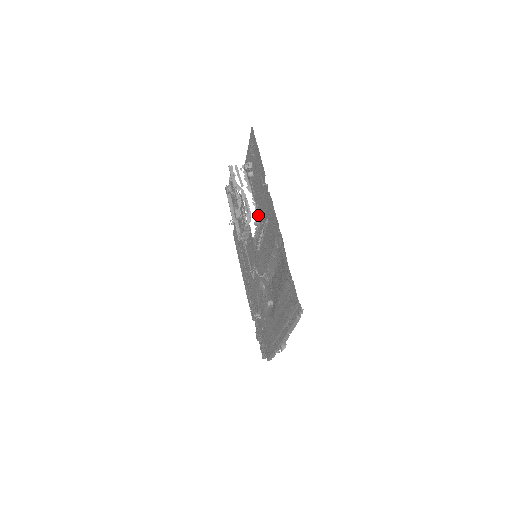
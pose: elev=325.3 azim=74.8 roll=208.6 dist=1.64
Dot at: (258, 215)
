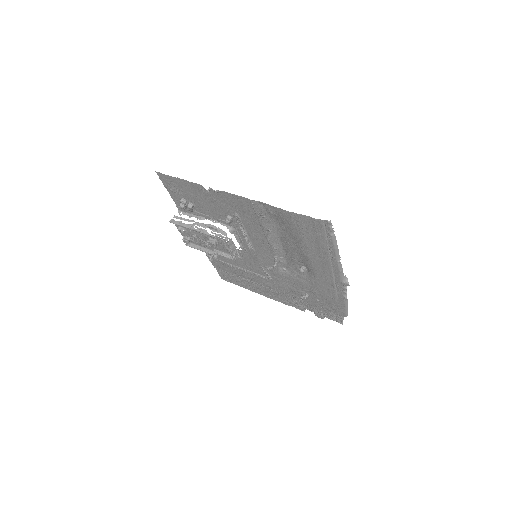
Dot at: (226, 221)
